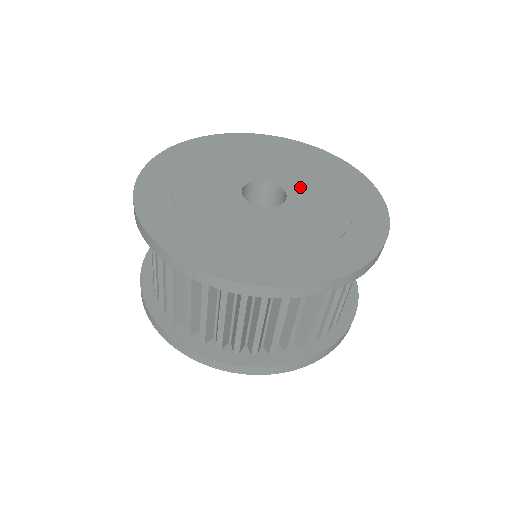
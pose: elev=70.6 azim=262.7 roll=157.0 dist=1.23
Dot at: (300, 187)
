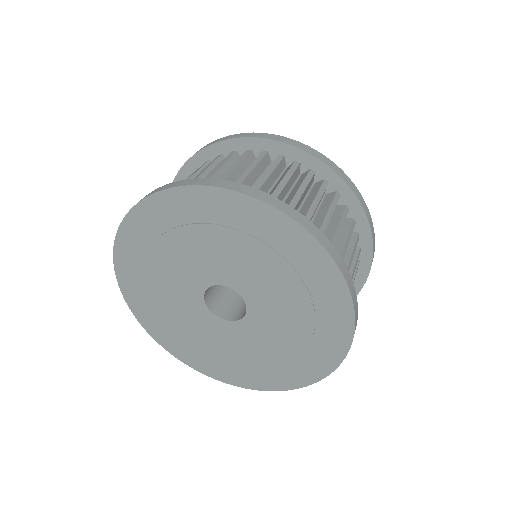
Dot at: (239, 277)
